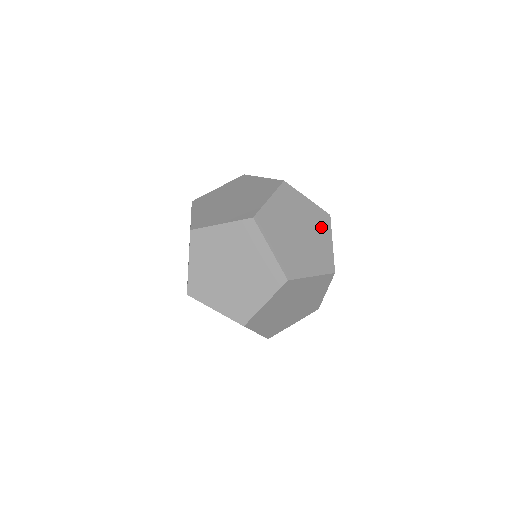
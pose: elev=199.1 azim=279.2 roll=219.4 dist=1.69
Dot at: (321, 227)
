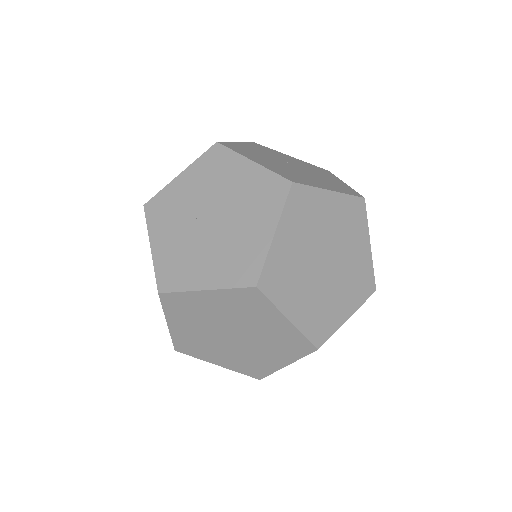
Dot at: occluded
